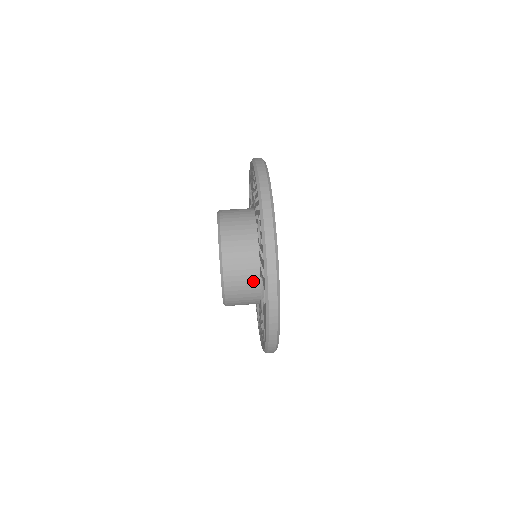
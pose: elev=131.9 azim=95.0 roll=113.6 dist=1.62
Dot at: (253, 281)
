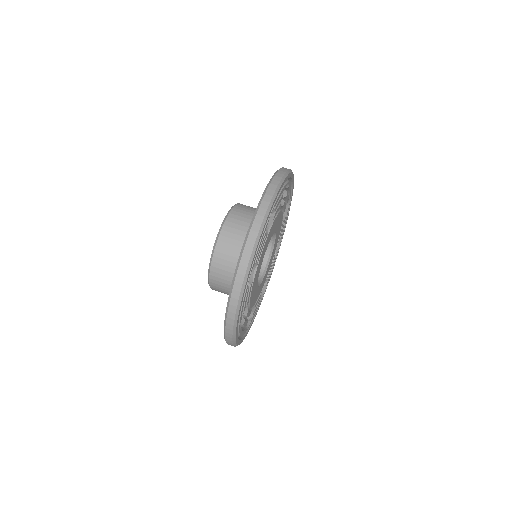
Dot at: occluded
